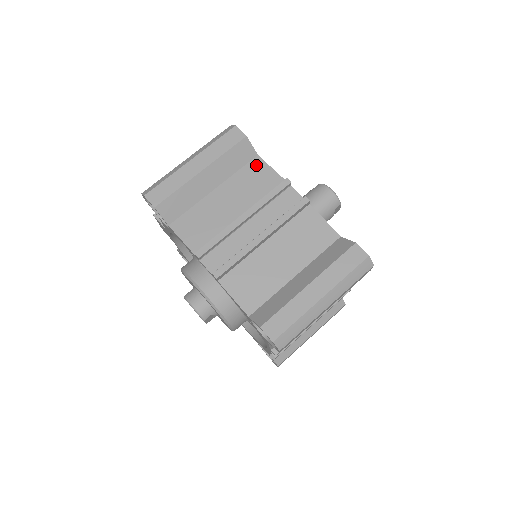
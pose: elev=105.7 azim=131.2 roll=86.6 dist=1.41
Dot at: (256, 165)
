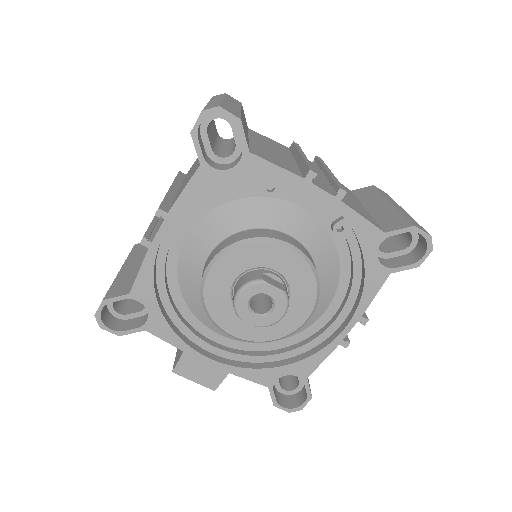
Dot at: occluded
